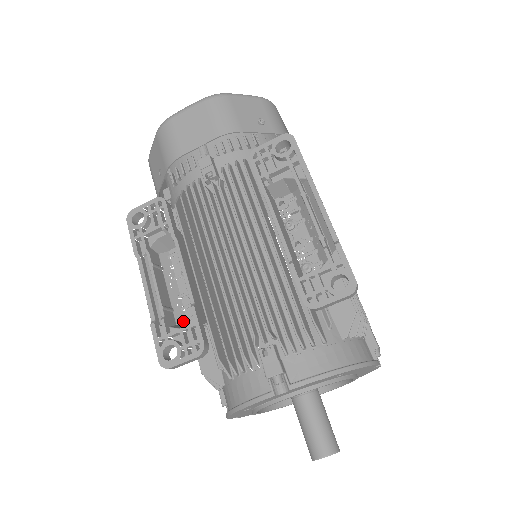
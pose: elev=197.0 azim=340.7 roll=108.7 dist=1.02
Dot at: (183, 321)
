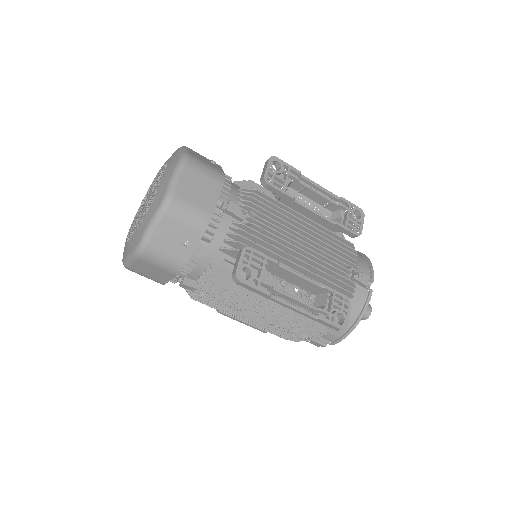
Dot at: occluded
